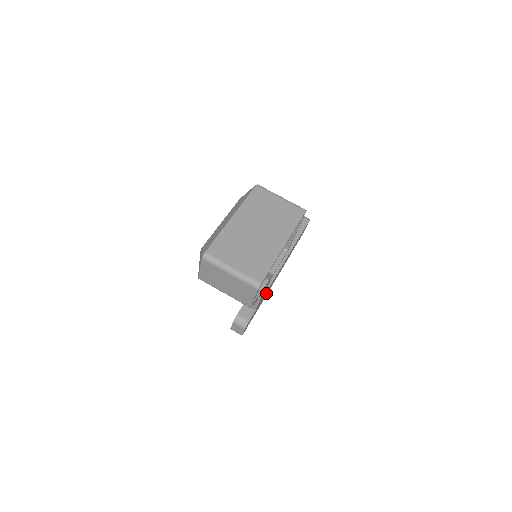
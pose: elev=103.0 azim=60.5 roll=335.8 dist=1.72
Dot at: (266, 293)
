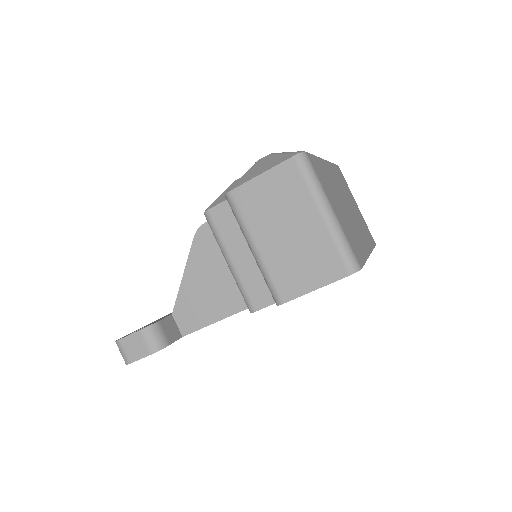
Dot at: occluded
